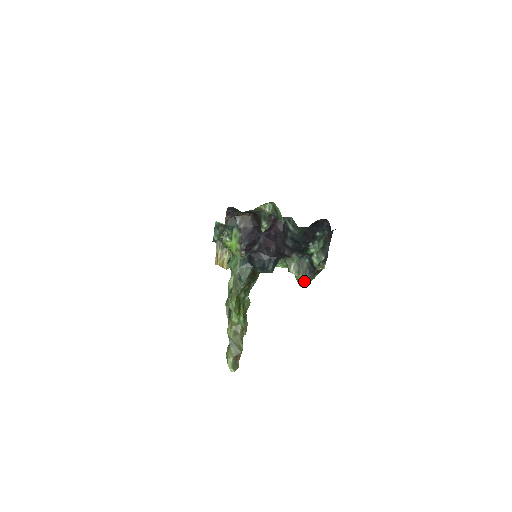
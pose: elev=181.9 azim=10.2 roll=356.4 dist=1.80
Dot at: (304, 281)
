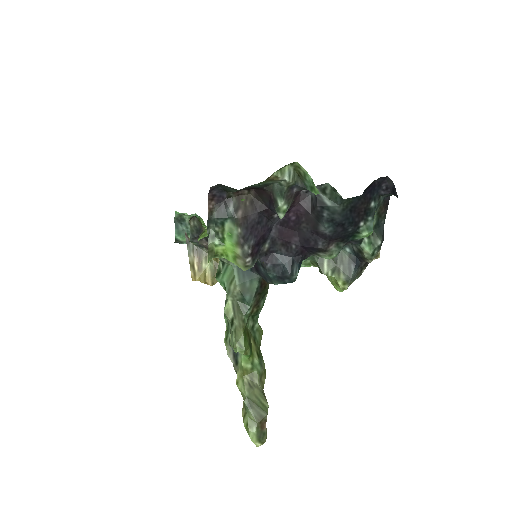
Dot at: (348, 283)
